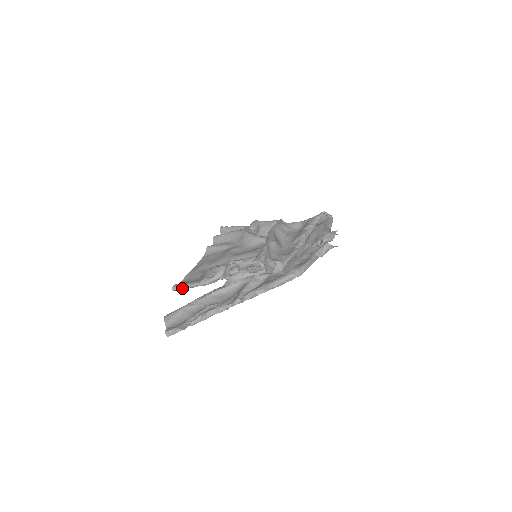
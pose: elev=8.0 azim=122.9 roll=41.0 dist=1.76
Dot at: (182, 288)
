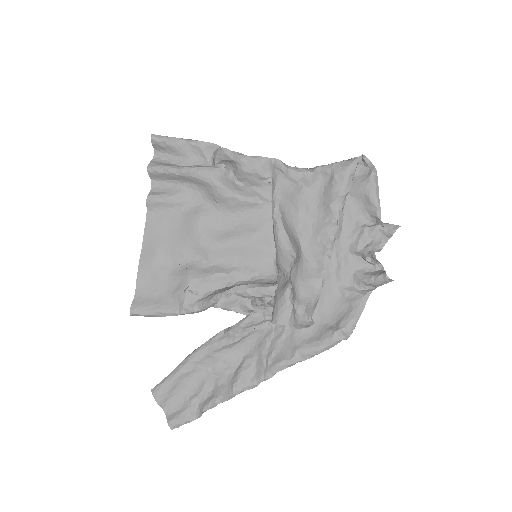
Dot at: (148, 316)
